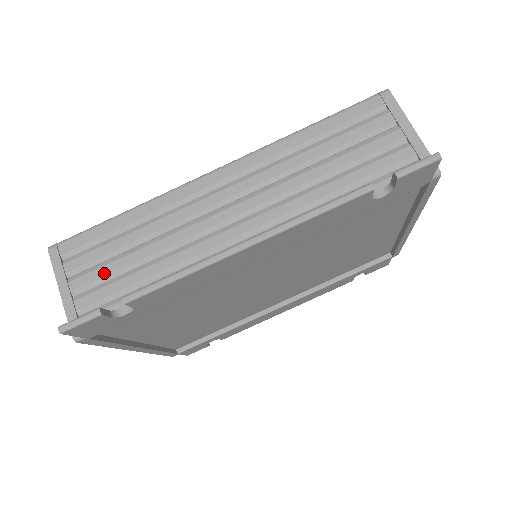
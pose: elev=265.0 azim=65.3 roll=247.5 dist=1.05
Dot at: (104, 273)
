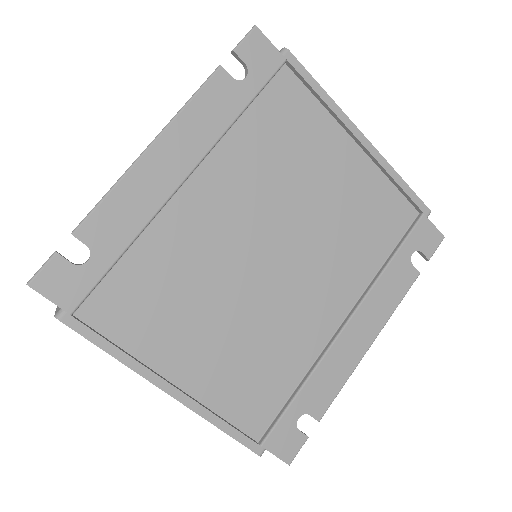
Dot at: occluded
